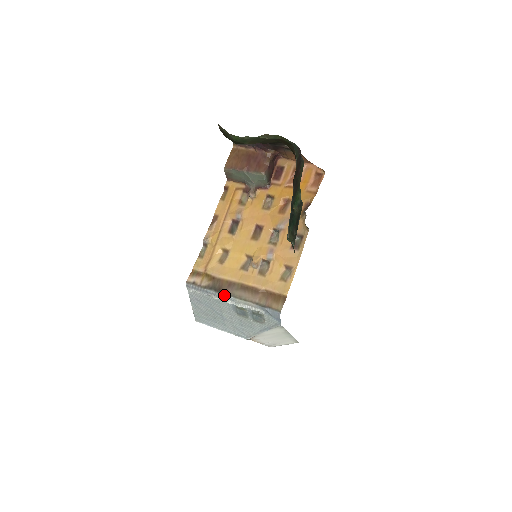
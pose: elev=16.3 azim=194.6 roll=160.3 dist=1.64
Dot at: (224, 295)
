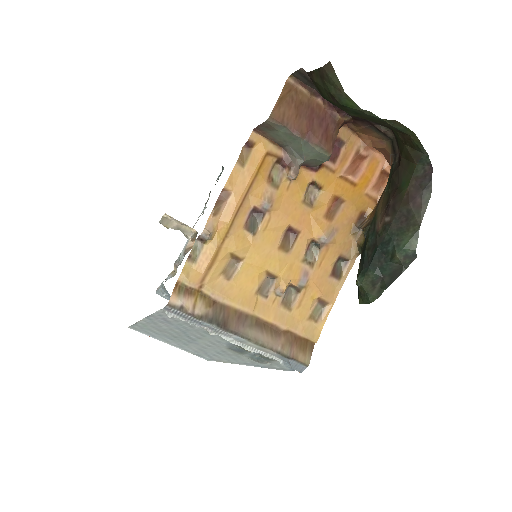
Dot at: (231, 334)
